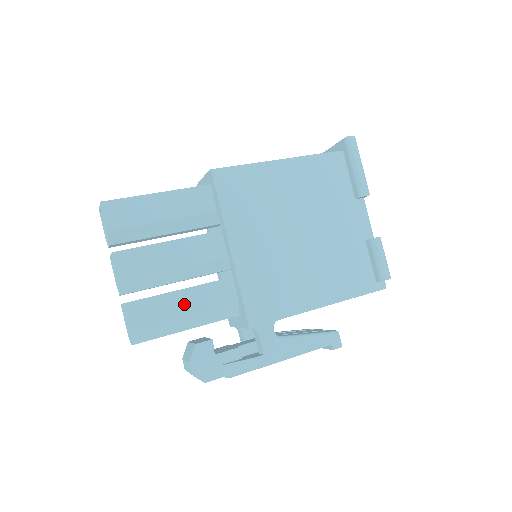
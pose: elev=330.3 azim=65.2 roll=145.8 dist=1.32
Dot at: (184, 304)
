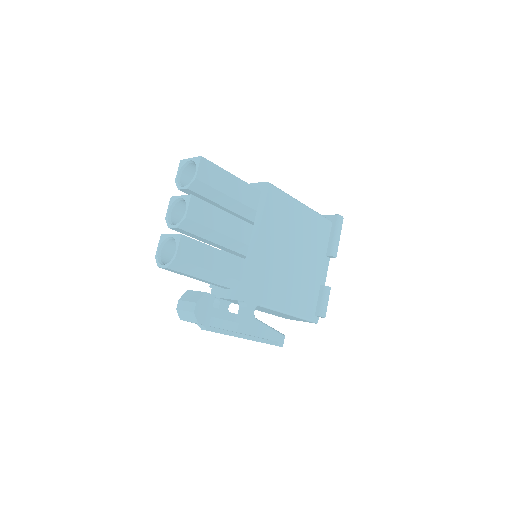
Dot at: (213, 259)
